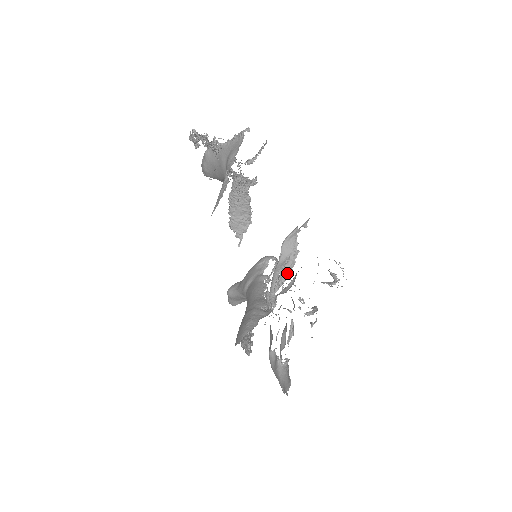
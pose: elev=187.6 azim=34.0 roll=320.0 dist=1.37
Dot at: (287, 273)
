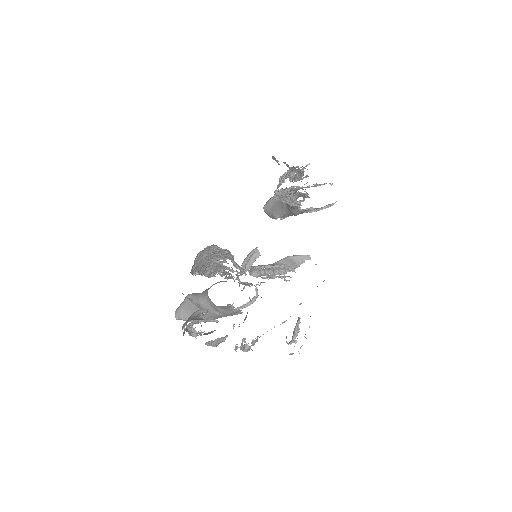
Dot at: occluded
